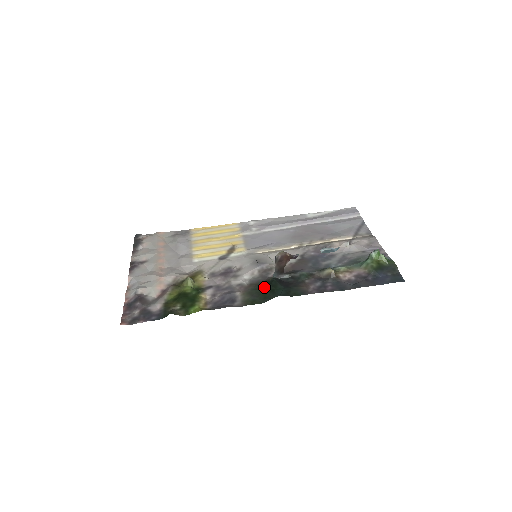
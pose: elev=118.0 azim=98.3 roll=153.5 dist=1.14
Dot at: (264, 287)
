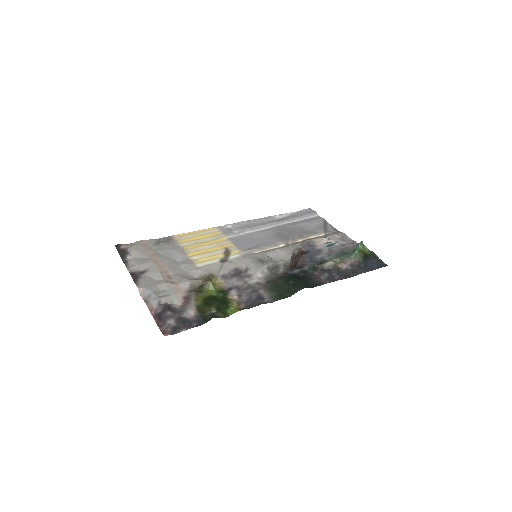
Dot at: (283, 282)
